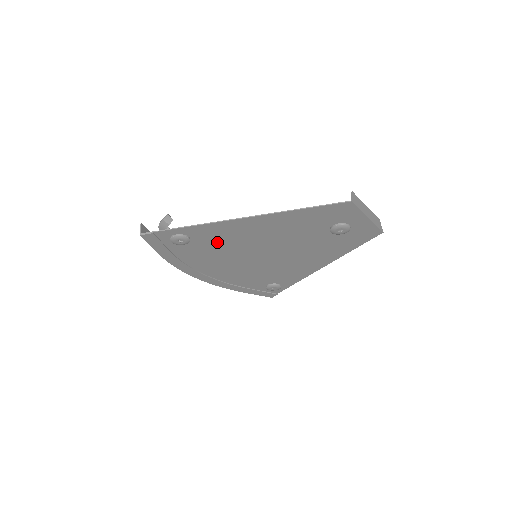
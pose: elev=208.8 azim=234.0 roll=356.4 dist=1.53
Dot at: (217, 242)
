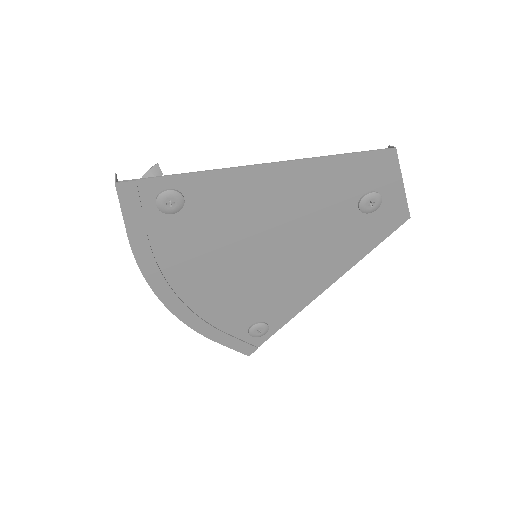
Dot at: (217, 216)
